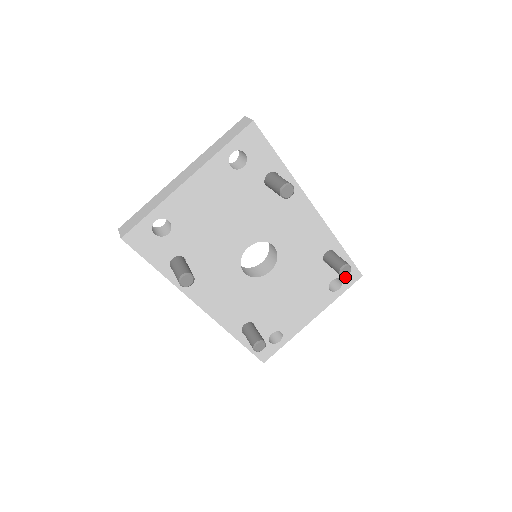
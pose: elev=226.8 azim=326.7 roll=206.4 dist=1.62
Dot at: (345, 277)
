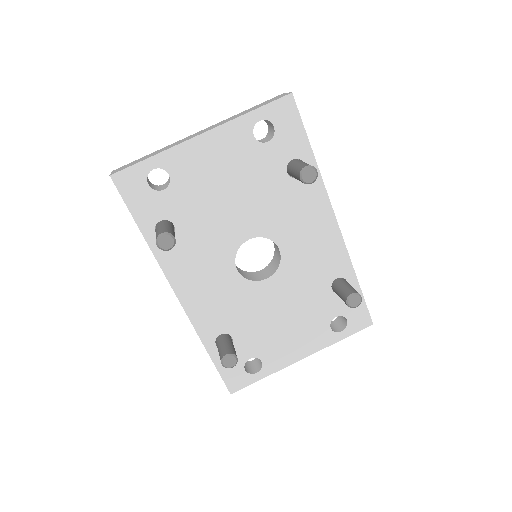
Dot at: (352, 318)
